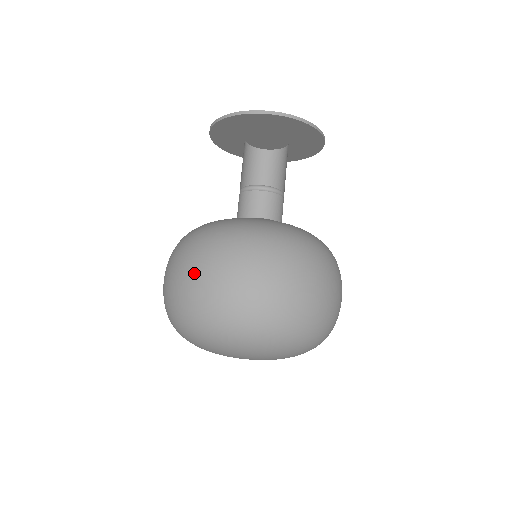
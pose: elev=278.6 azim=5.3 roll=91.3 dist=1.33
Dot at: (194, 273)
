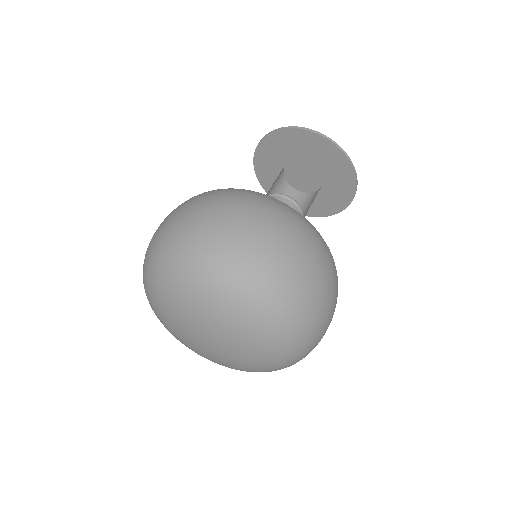
Dot at: (192, 206)
